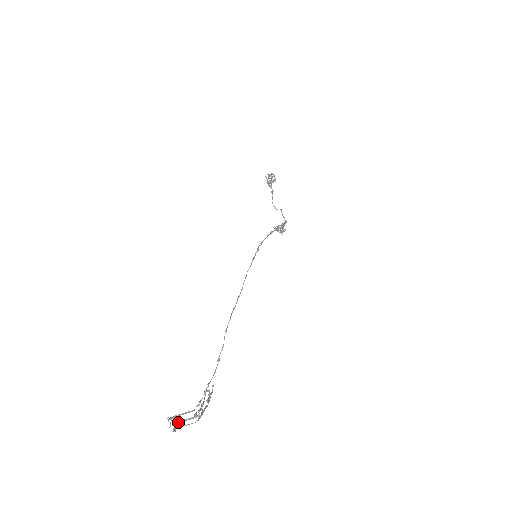
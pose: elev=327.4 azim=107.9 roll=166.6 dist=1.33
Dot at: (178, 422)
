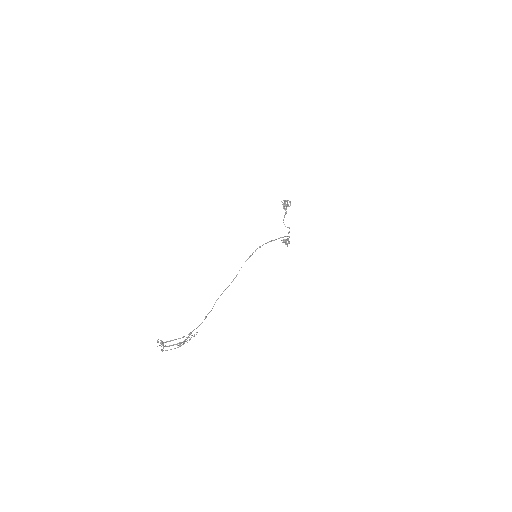
Dot at: (165, 346)
